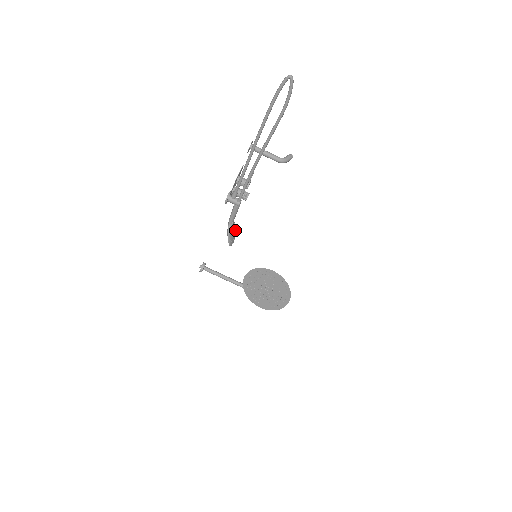
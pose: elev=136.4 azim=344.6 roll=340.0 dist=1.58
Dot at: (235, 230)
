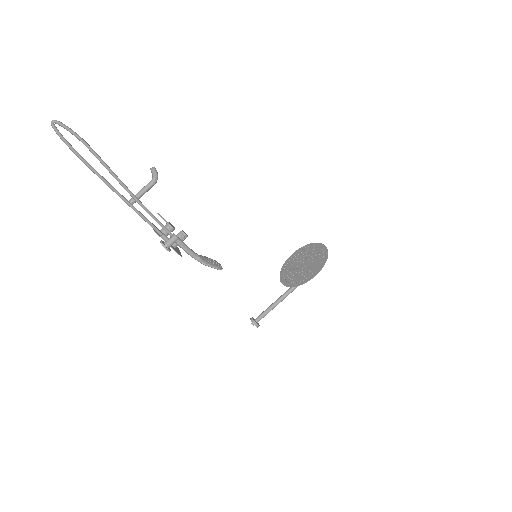
Dot at: (210, 259)
